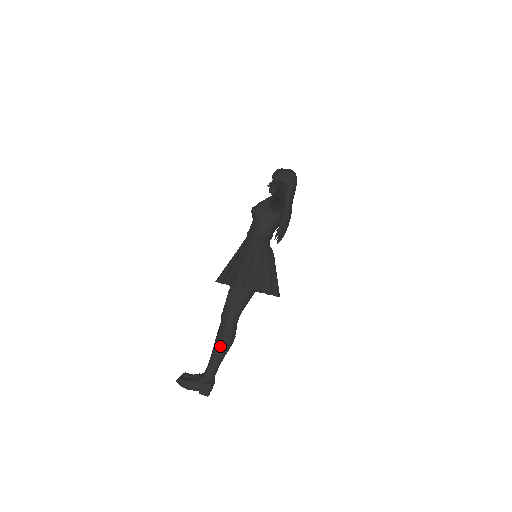
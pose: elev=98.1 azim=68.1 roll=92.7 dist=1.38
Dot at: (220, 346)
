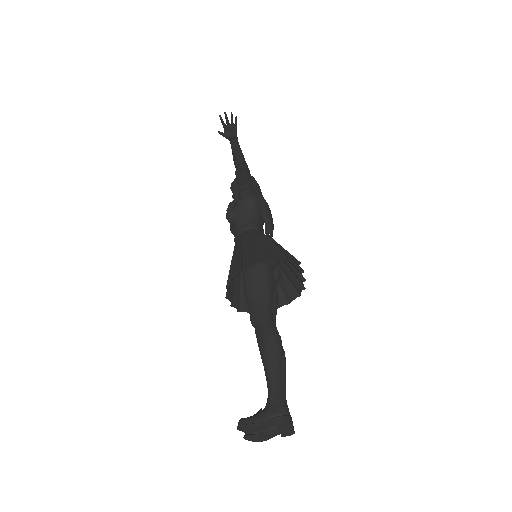
Dot at: (268, 349)
